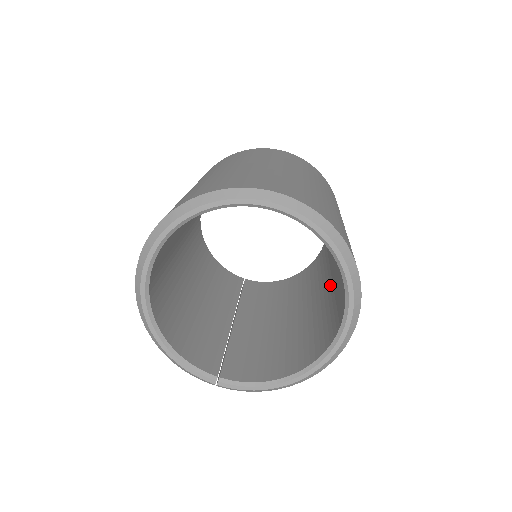
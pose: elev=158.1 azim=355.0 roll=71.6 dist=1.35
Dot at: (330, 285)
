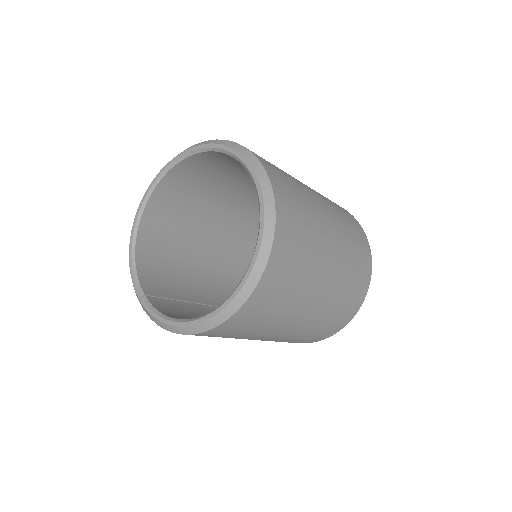
Dot at: occluded
